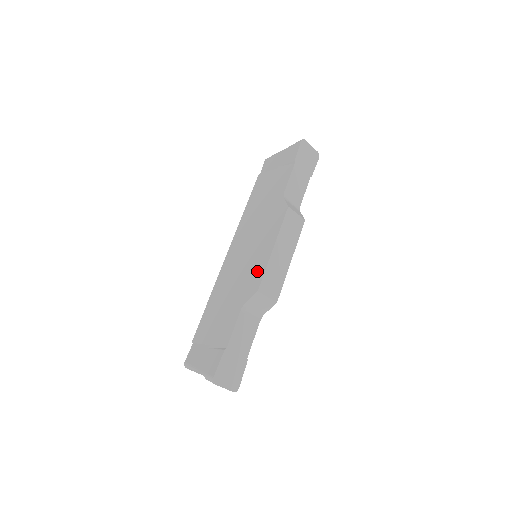
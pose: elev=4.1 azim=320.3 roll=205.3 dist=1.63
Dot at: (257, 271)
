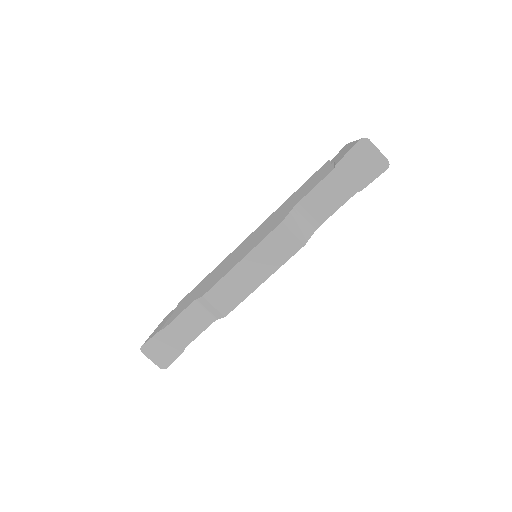
Dot at: (221, 275)
